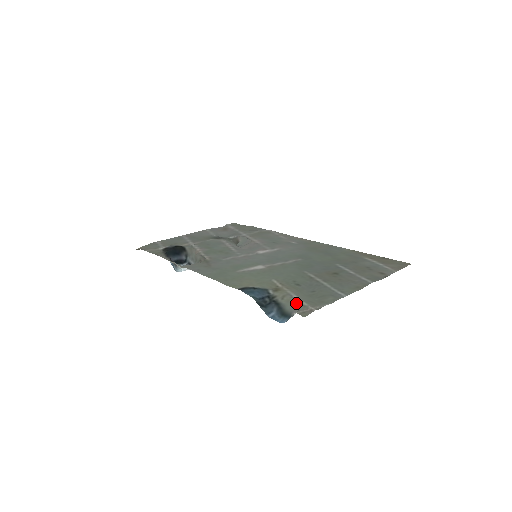
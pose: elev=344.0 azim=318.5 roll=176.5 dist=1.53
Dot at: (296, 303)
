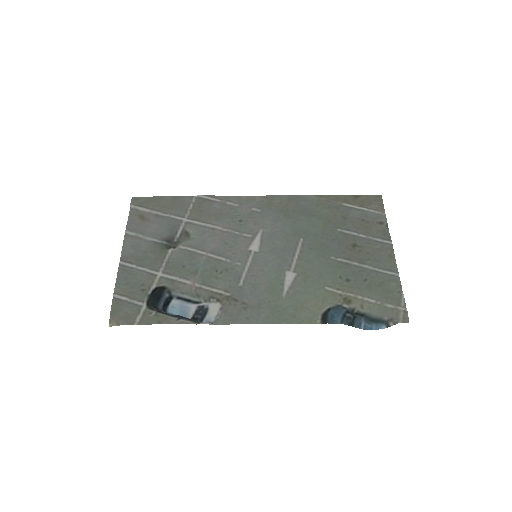
Dot at: (382, 308)
